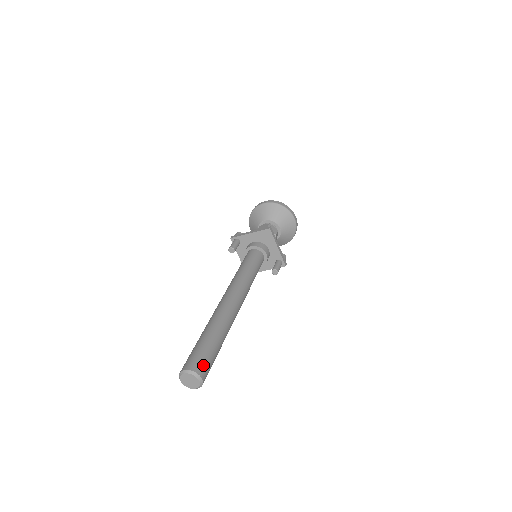
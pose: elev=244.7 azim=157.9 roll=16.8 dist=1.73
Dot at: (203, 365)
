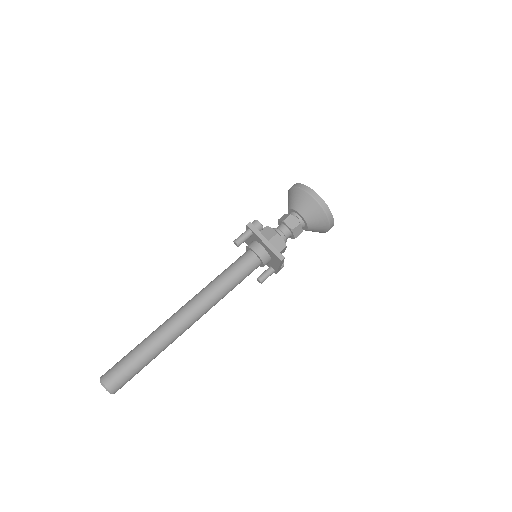
Dot at: (121, 385)
